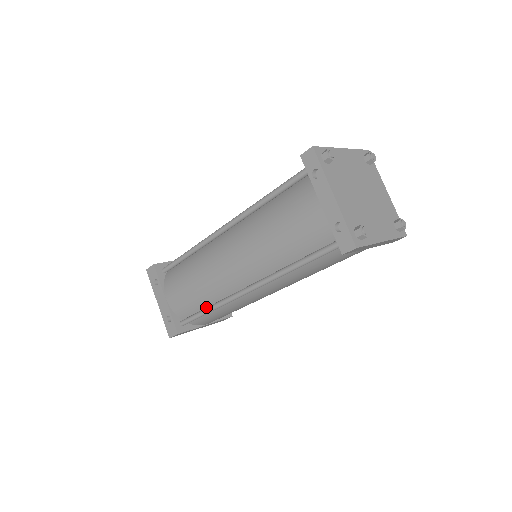
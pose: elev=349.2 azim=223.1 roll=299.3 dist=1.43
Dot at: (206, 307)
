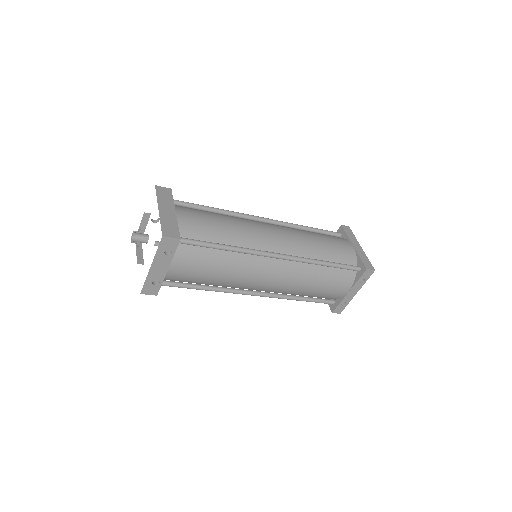
Dot at: occluded
